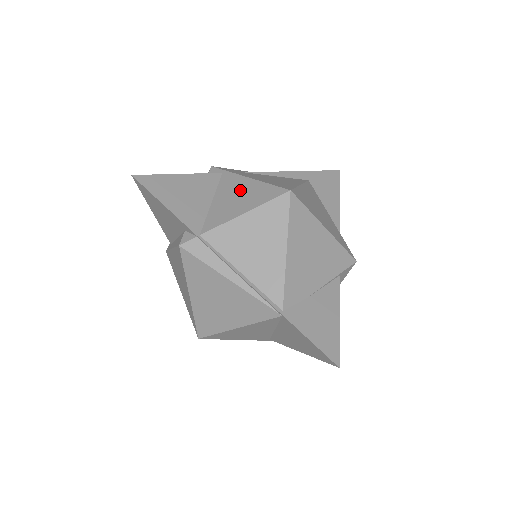
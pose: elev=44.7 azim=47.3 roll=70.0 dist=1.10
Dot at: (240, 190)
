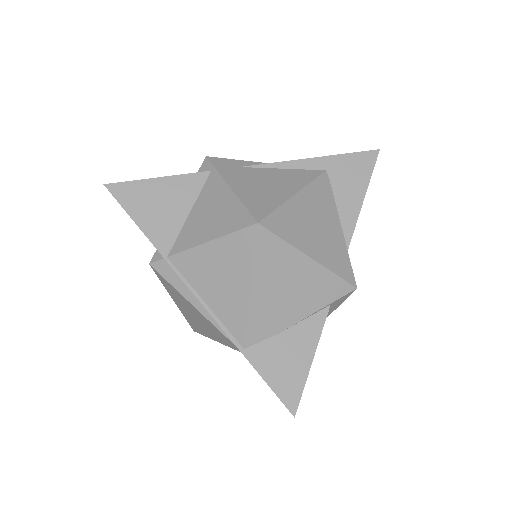
Dot at: (216, 204)
